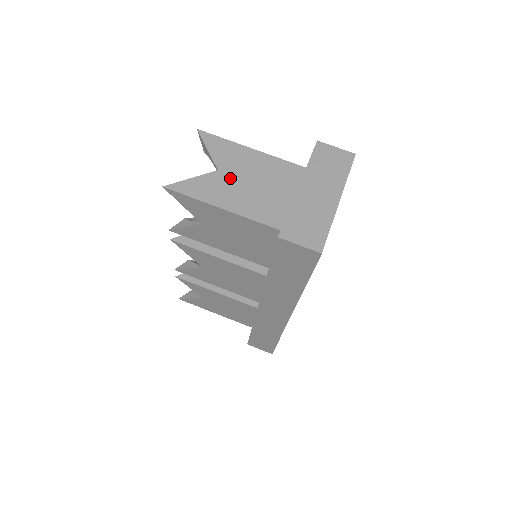
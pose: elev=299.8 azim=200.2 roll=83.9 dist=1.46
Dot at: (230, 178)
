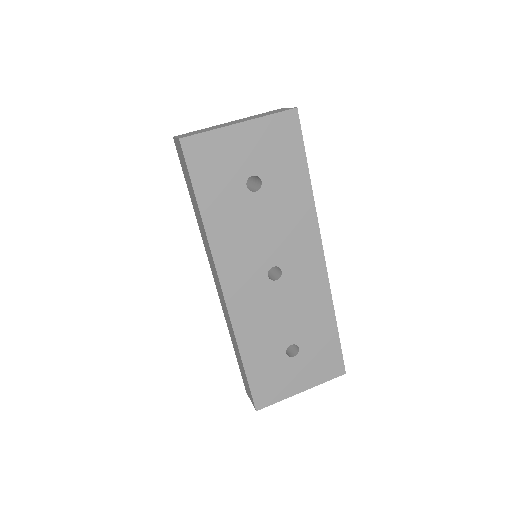
Dot at: occluded
